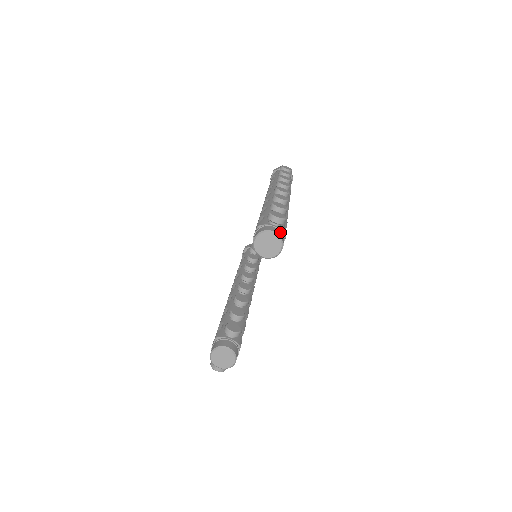
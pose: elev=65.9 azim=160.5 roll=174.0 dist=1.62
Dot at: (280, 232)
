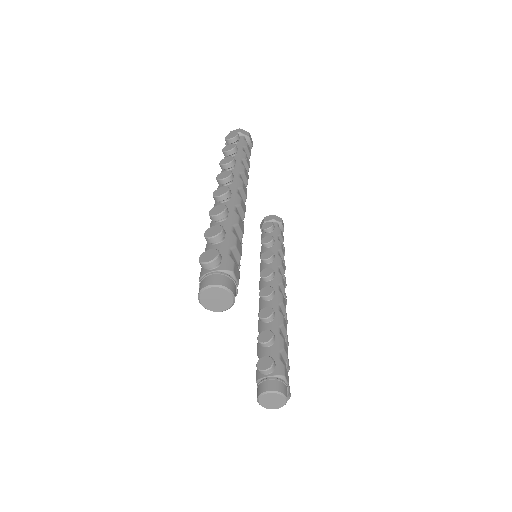
Dot at: (220, 276)
